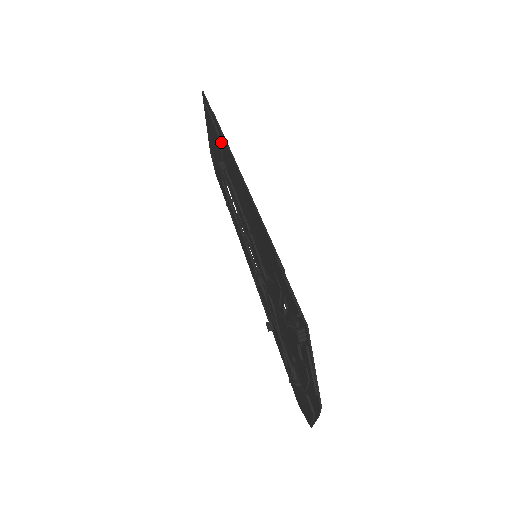
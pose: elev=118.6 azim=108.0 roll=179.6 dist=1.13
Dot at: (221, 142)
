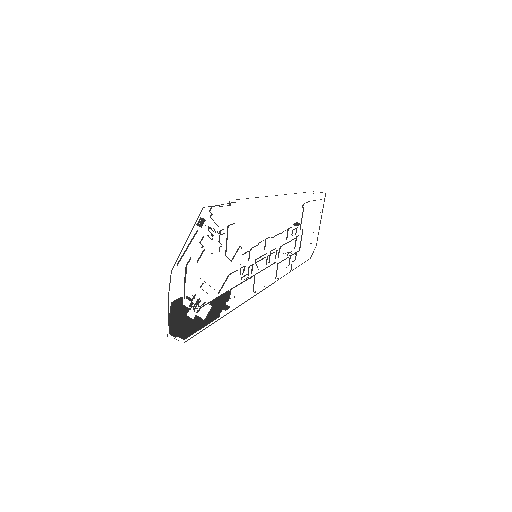
Dot at: occluded
